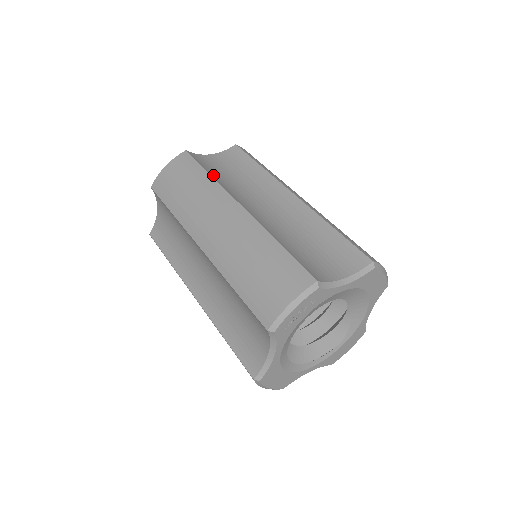
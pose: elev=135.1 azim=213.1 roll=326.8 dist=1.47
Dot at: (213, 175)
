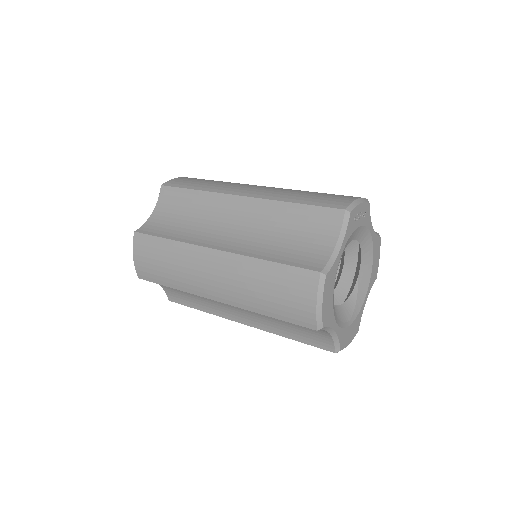
Dot at: occluded
